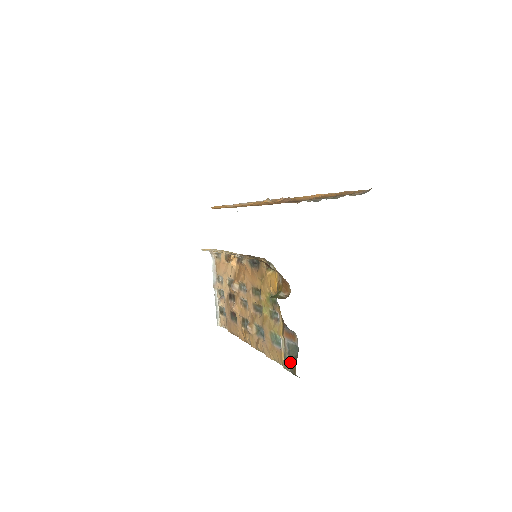
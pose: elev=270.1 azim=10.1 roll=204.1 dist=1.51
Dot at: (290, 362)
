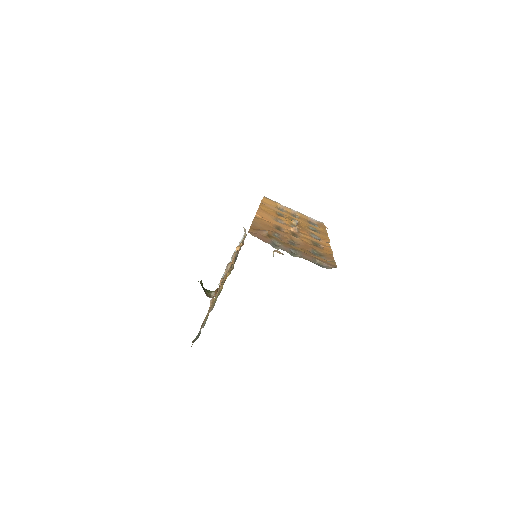
Dot at: occluded
